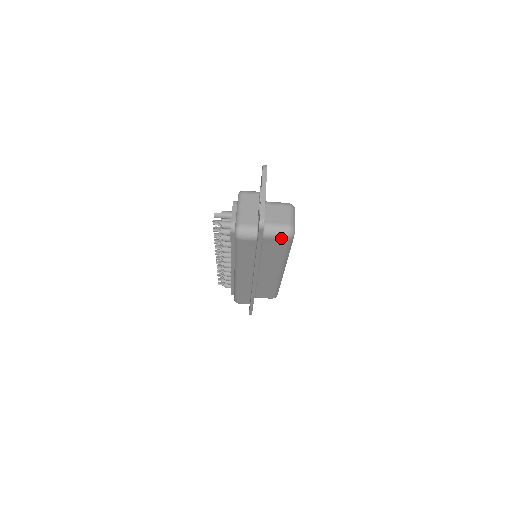
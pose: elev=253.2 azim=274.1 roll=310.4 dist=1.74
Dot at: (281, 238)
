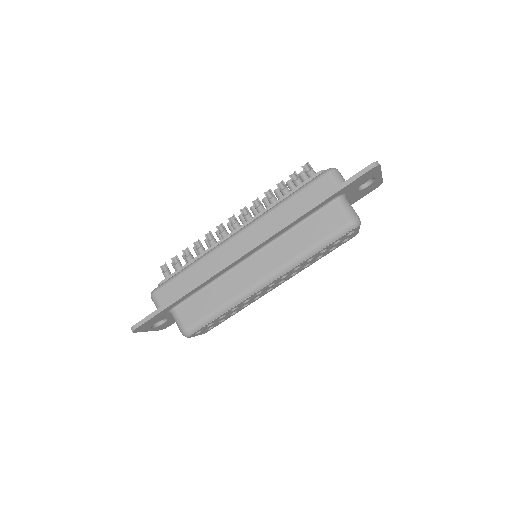
Dot at: (346, 215)
